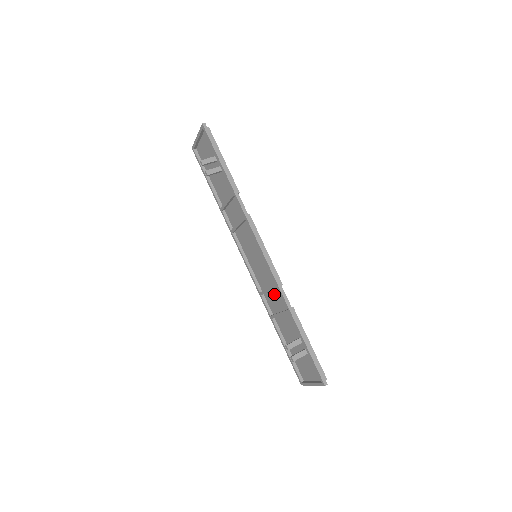
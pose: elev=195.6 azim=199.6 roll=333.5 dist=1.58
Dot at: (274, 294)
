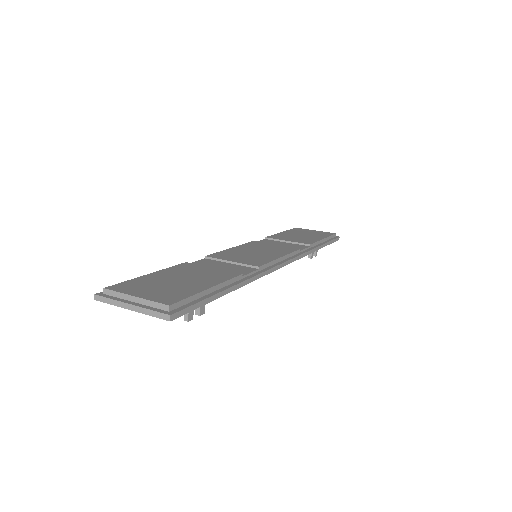
Dot at: occluded
